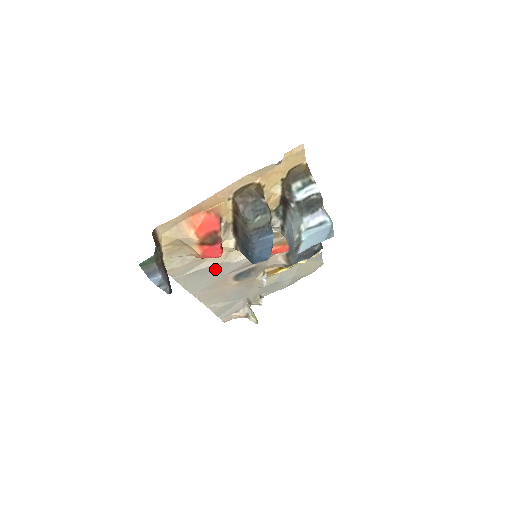
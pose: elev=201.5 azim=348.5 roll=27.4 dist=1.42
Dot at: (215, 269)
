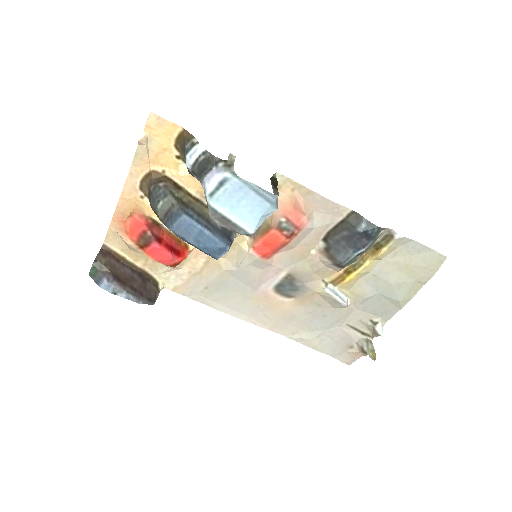
Dot at: (229, 282)
